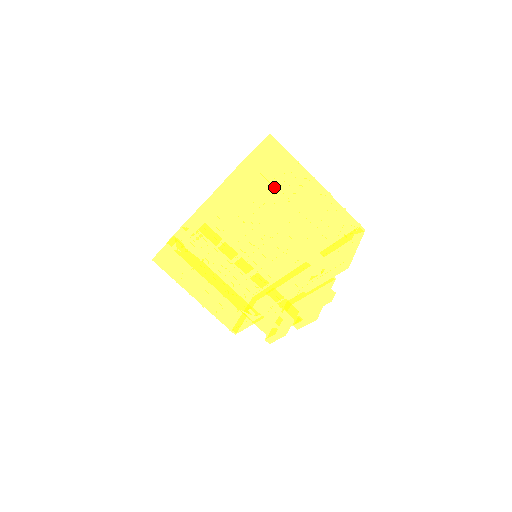
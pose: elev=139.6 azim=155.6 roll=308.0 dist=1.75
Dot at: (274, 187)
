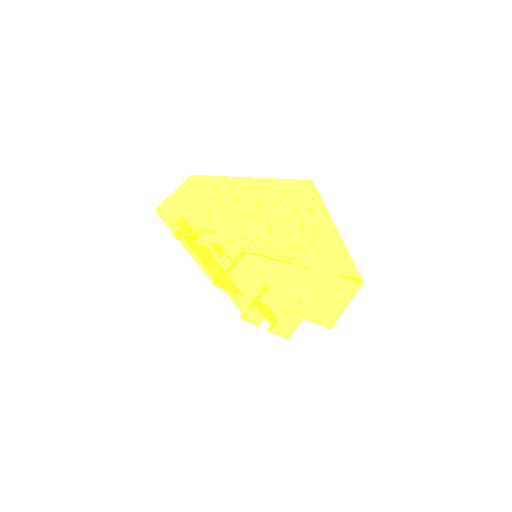
Dot at: (293, 254)
